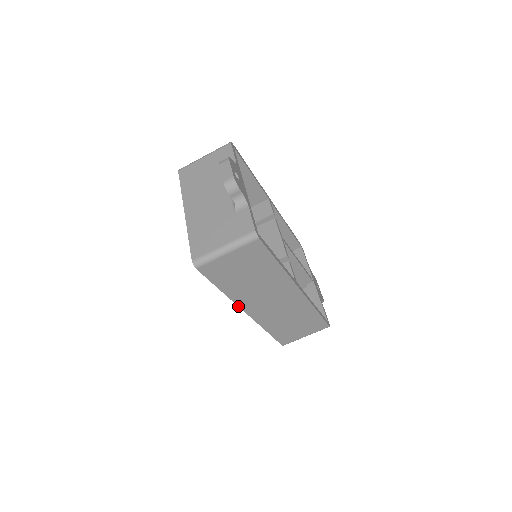
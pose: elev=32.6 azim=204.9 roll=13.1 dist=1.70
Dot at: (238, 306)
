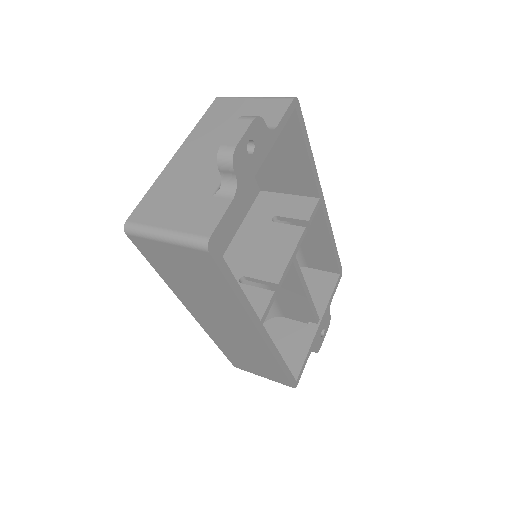
Dot at: (182, 302)
